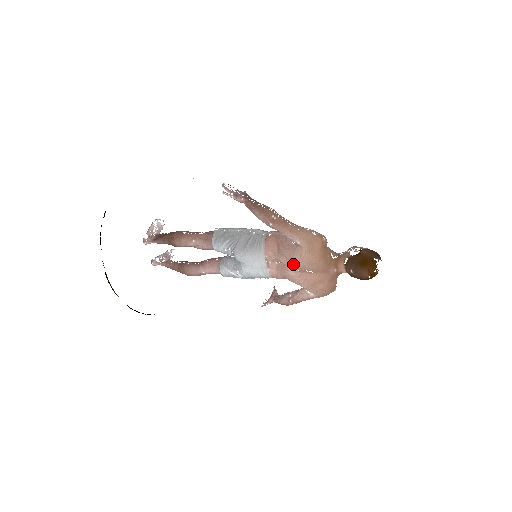
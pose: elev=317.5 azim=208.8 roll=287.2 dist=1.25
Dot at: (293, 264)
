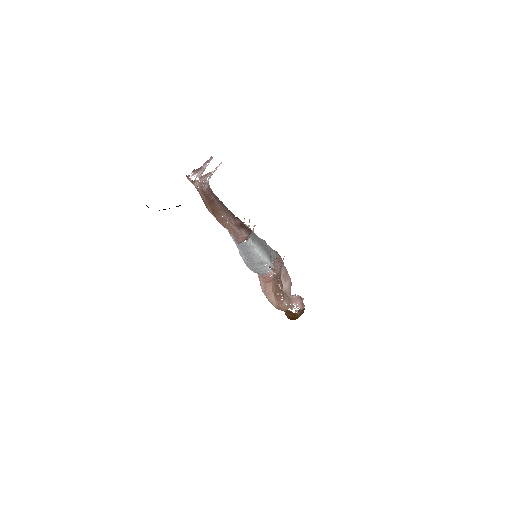
Dot at: (265, 294)
